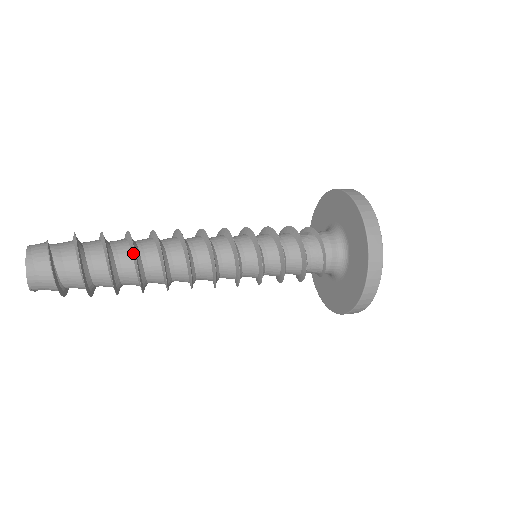
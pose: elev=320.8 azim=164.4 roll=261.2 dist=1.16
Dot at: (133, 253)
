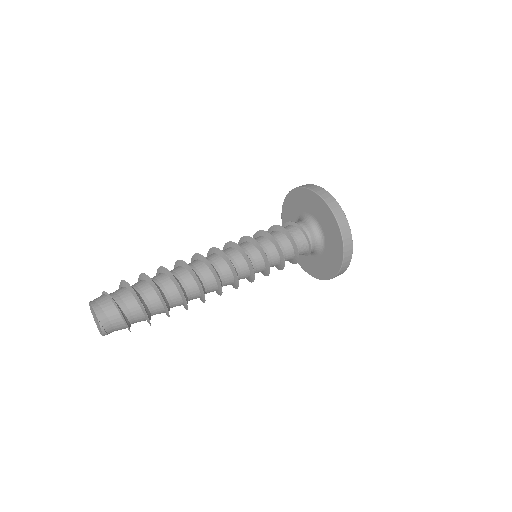
Dot at: (165, 271)
